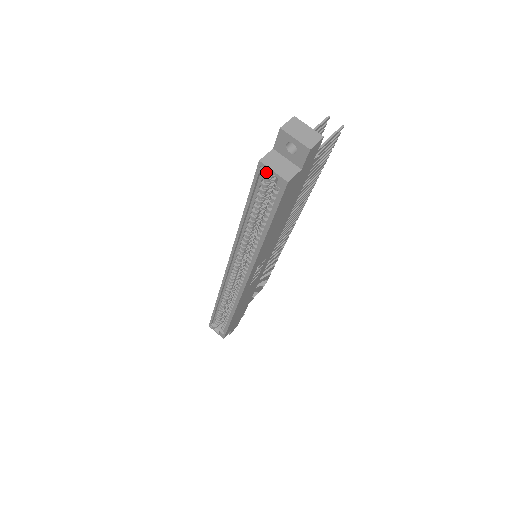
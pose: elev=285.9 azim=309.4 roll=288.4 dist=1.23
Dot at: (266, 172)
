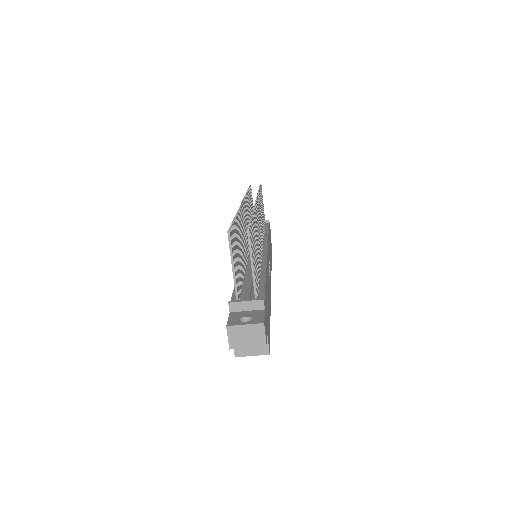
Dot at: (245, 352)
